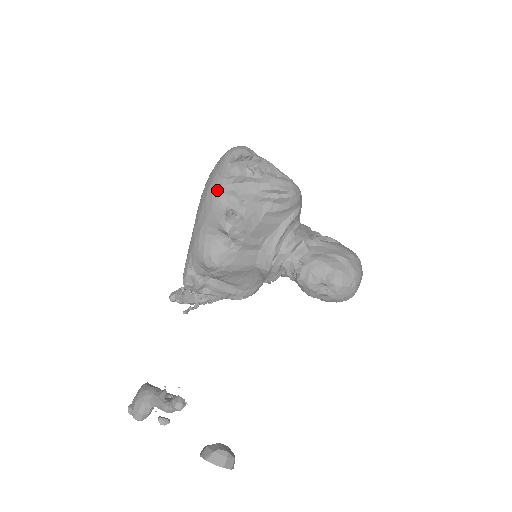
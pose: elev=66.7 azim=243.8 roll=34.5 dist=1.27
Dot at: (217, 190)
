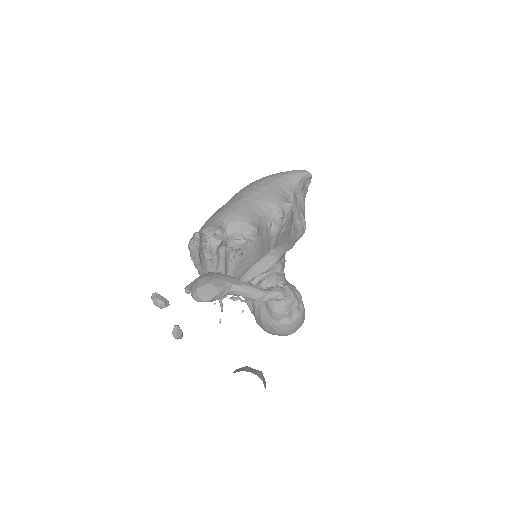
Dot at: (283, 186)
